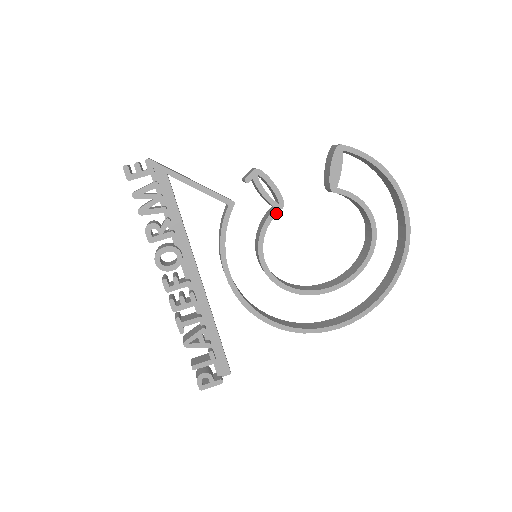
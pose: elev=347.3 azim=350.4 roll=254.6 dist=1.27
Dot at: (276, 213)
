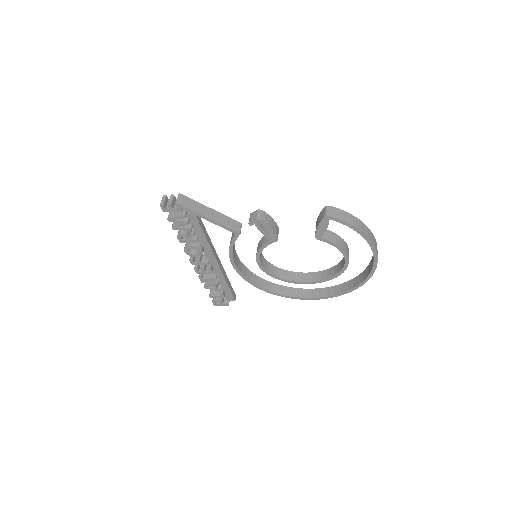
Dot at: (271, 243)
